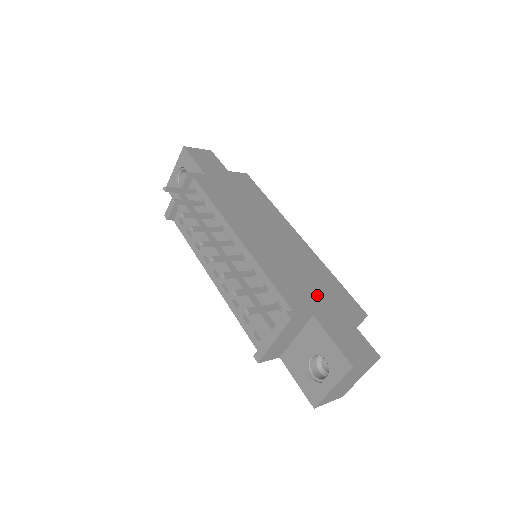
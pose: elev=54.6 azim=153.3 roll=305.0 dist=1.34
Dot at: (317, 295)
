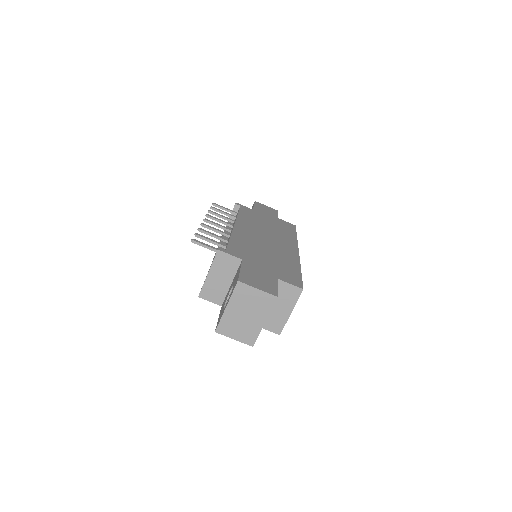
Dot at: (264, 261)
